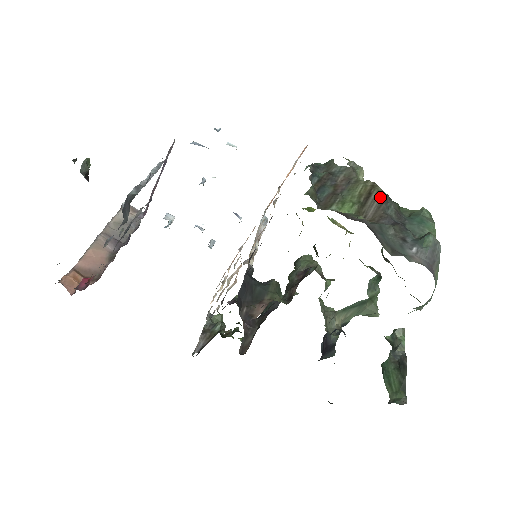
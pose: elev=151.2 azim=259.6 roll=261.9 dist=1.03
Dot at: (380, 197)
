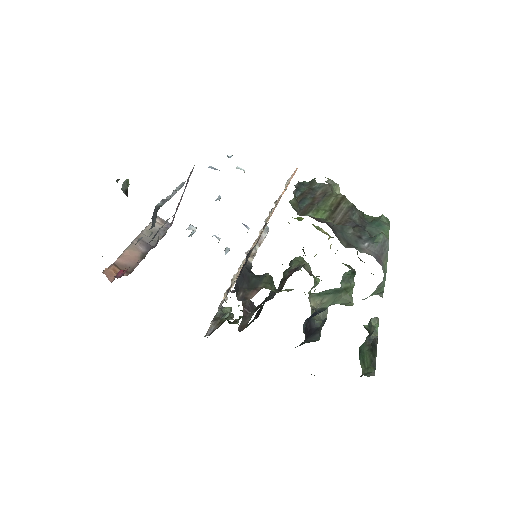
Dot at: (347, 206)
